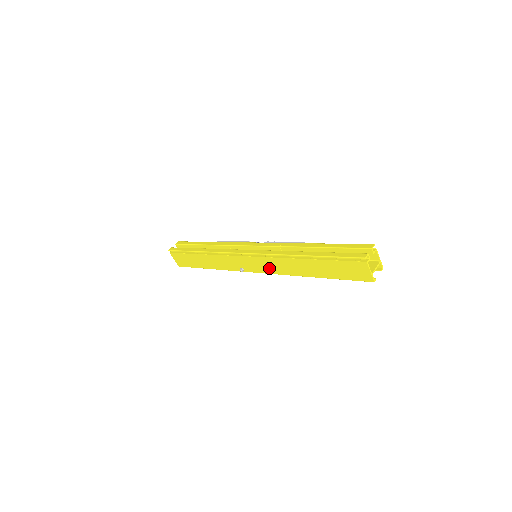
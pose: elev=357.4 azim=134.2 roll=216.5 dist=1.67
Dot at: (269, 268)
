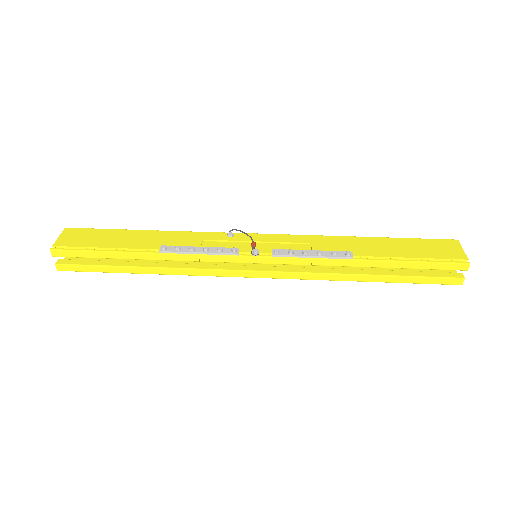
Dot at: occluded
